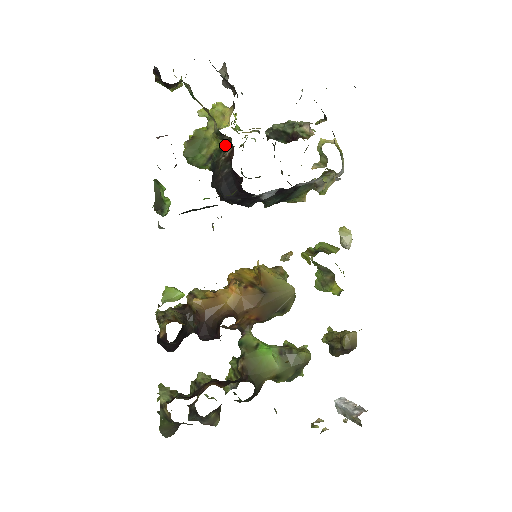
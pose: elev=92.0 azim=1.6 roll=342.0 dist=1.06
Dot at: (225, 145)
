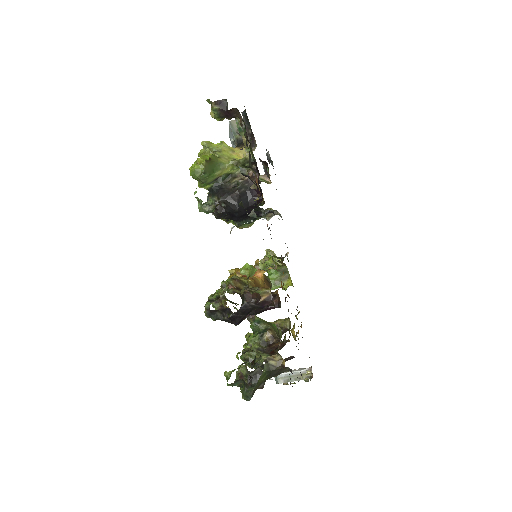
Dot at: (235, 172)
